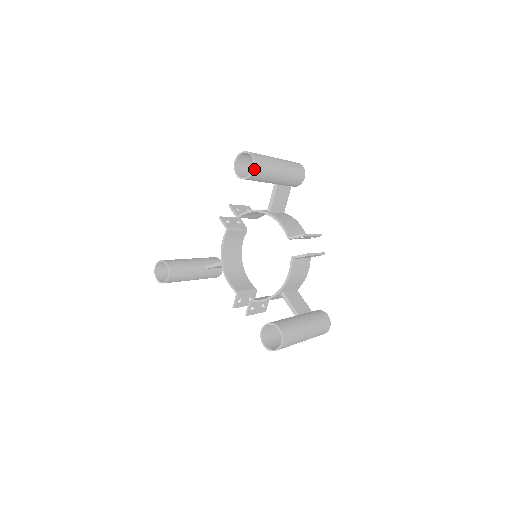
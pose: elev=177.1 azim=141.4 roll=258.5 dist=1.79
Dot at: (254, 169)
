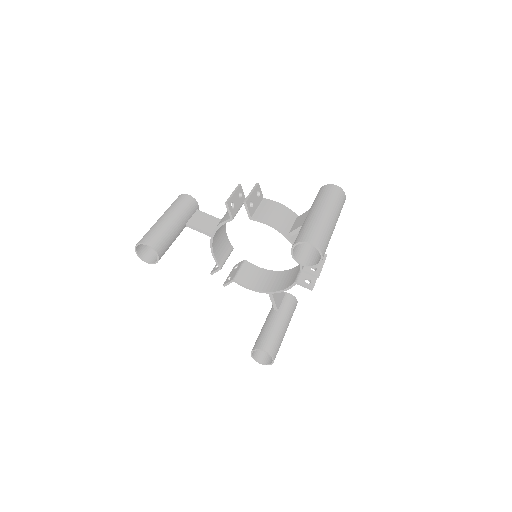
Dot at: (316, 265)
